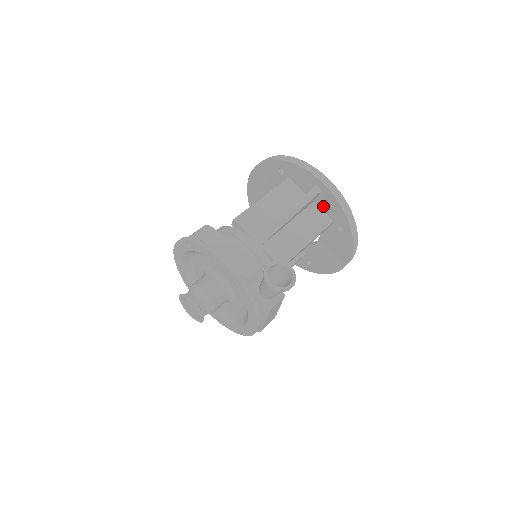
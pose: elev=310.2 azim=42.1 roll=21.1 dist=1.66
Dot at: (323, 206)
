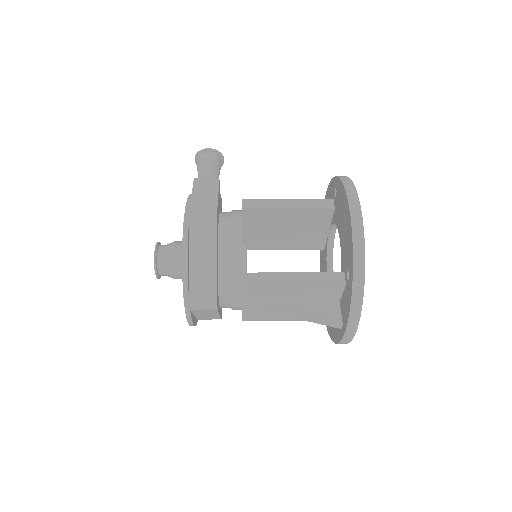
Dot at: occluded
